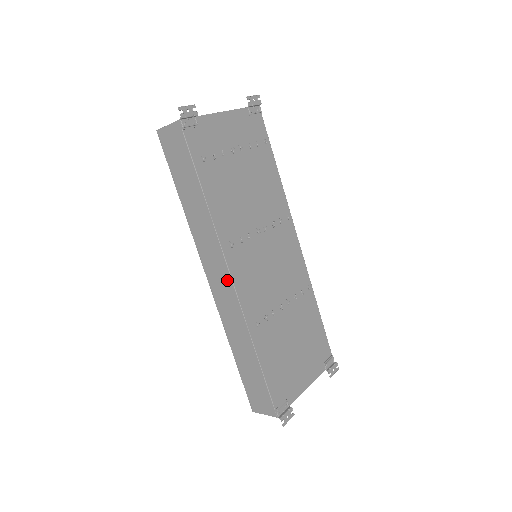
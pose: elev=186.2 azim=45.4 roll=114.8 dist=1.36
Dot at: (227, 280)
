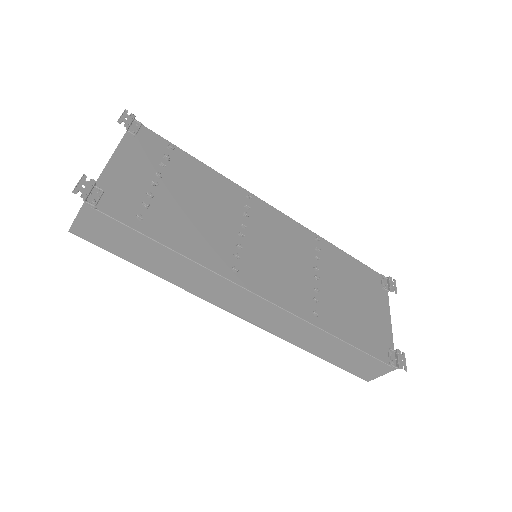
Dot at: (259, 303)
